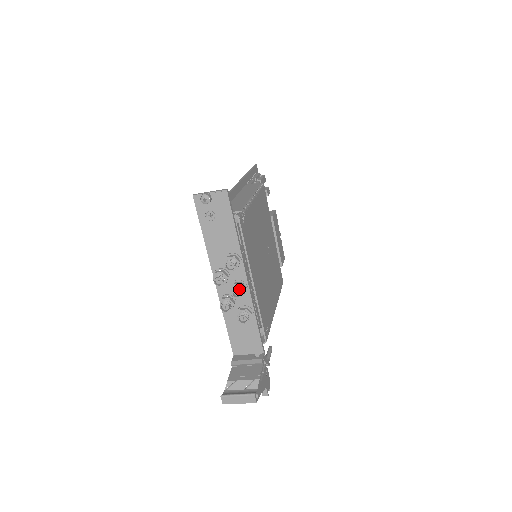
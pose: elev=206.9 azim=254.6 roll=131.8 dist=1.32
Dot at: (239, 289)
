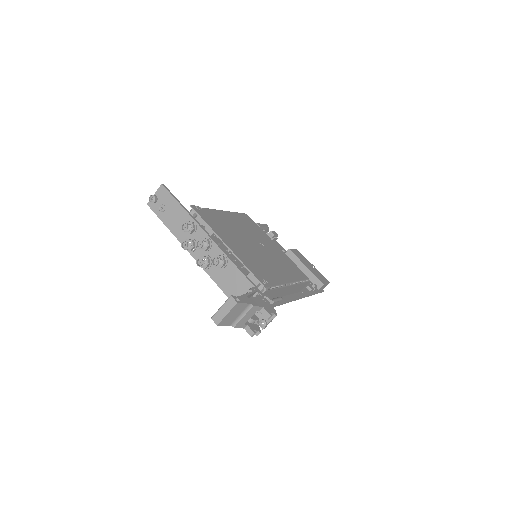
Dot at: (200, 240)
